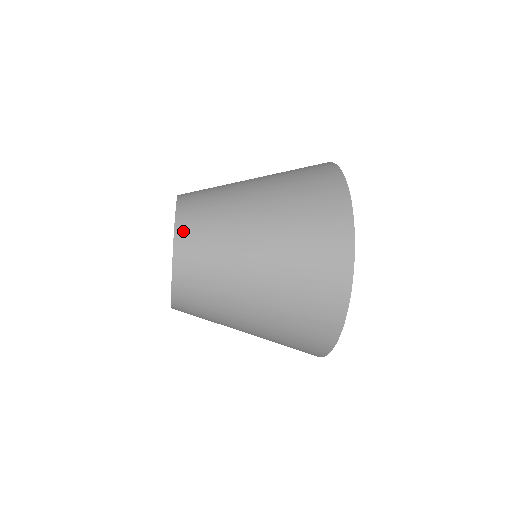
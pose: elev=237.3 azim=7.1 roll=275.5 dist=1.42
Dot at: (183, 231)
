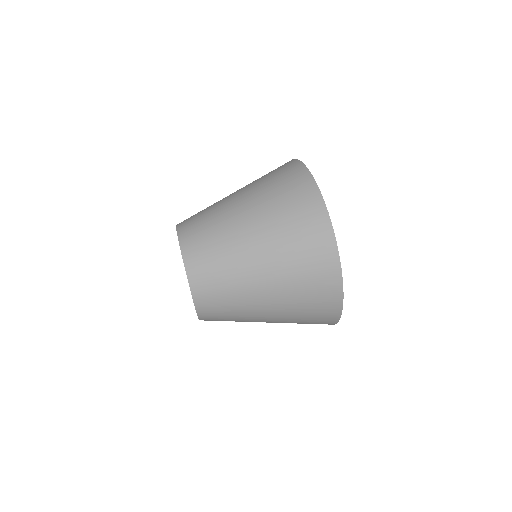
Dot at: (201, 303)
